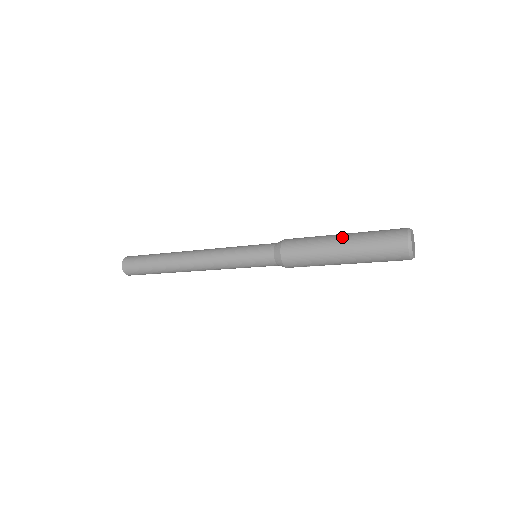
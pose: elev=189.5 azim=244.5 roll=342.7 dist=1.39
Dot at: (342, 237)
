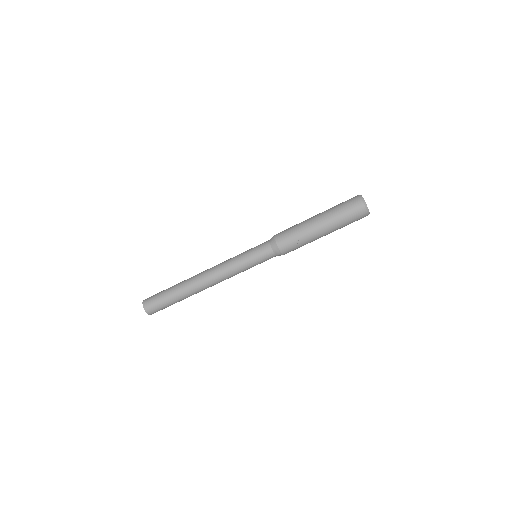
Dot at: occluded
